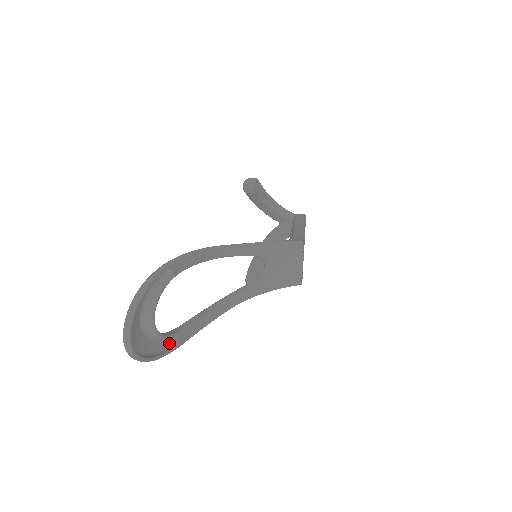
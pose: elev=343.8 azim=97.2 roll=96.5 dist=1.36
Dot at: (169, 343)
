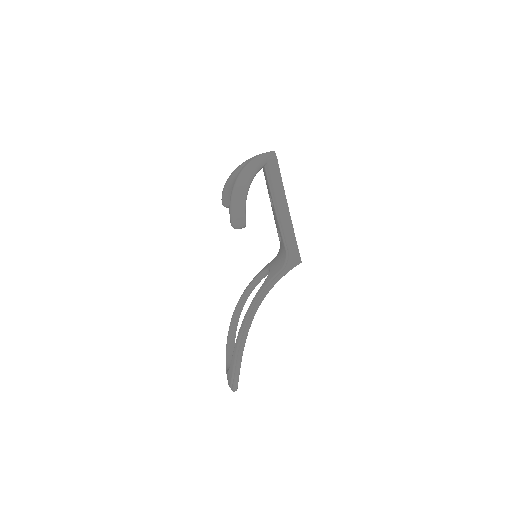
Dot at: occluded
